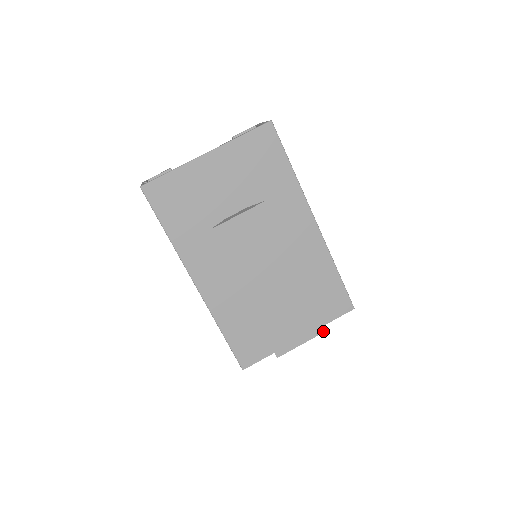
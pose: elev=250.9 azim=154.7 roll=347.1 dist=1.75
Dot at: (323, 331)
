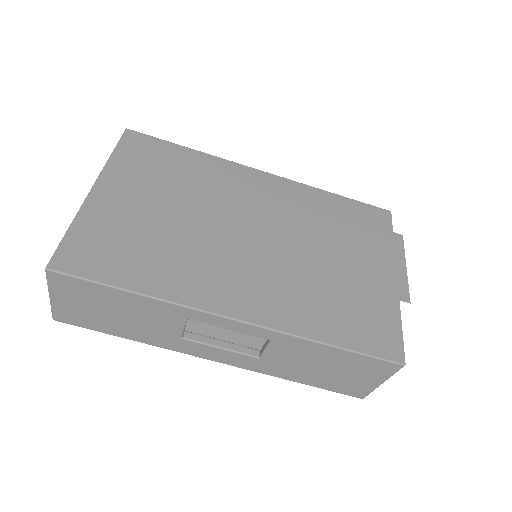
Dot at: (401, 240)
